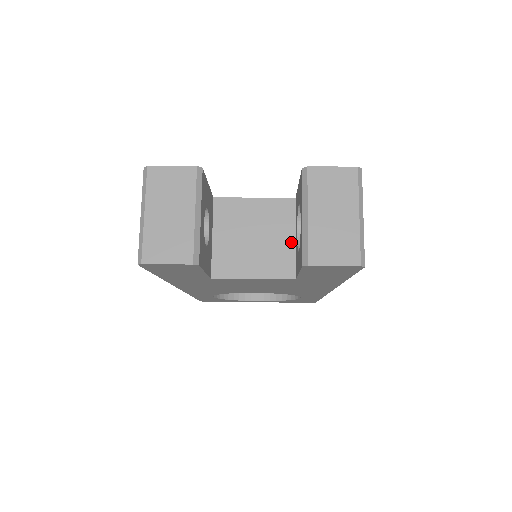
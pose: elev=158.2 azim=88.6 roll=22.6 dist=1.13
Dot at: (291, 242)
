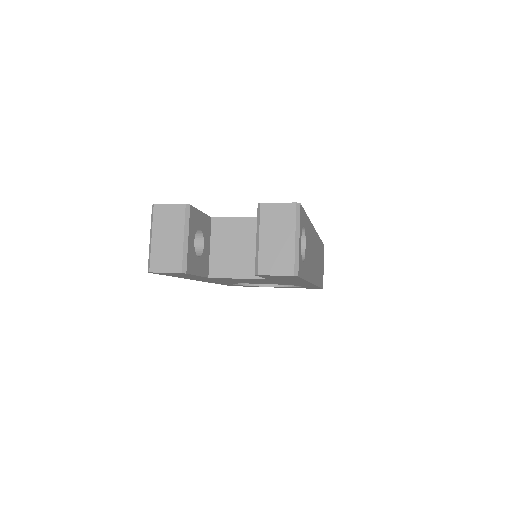
Dot at: occluded
